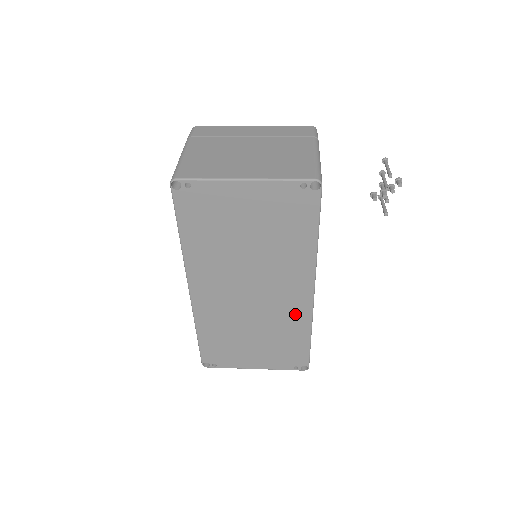
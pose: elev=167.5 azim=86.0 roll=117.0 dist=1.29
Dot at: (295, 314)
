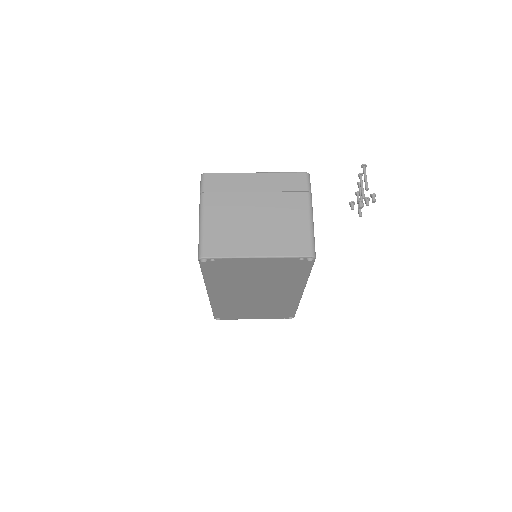
Dot at: (287, 301)
